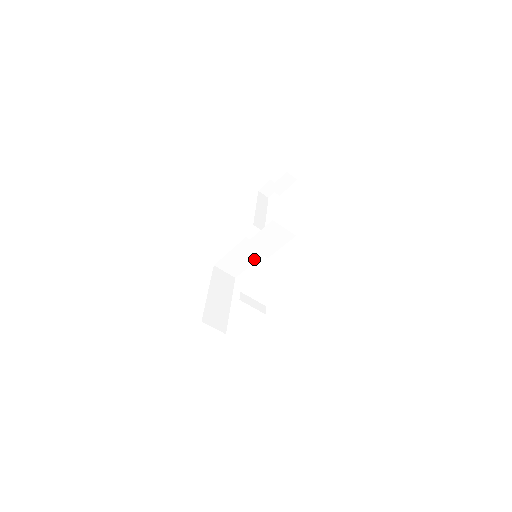
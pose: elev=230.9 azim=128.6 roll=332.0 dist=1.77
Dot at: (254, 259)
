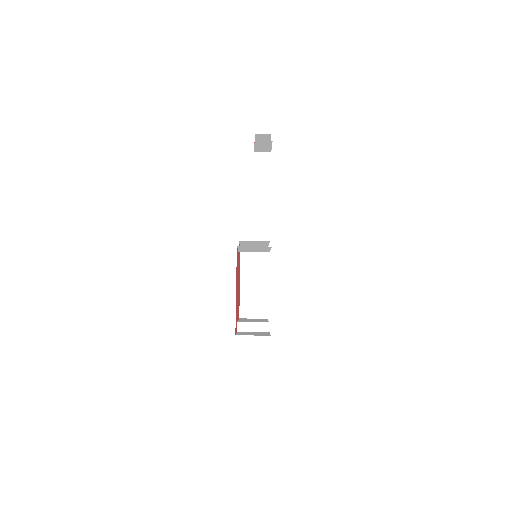
Dot at: (266, 243)
